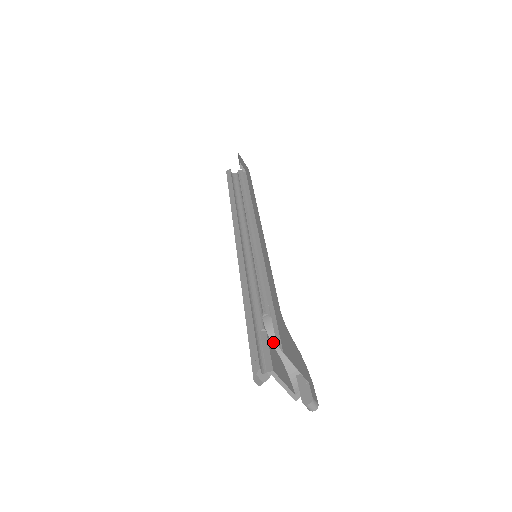
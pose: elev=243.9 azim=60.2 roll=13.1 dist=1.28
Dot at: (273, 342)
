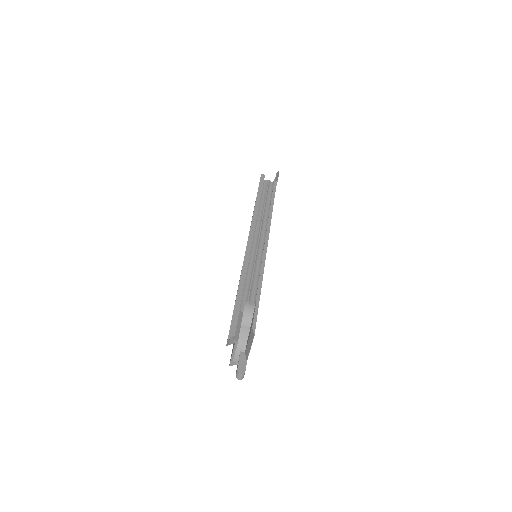
Dot at: (242, 322)
